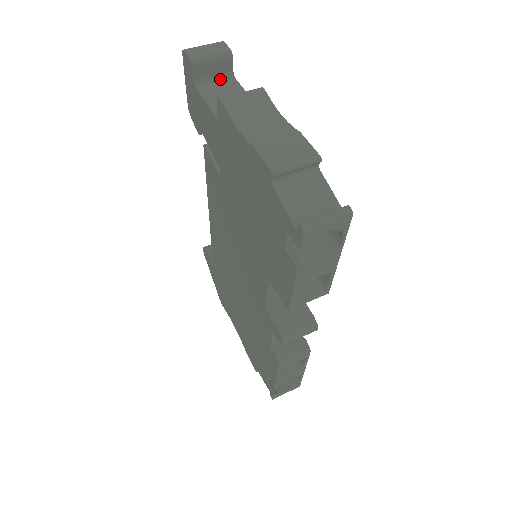
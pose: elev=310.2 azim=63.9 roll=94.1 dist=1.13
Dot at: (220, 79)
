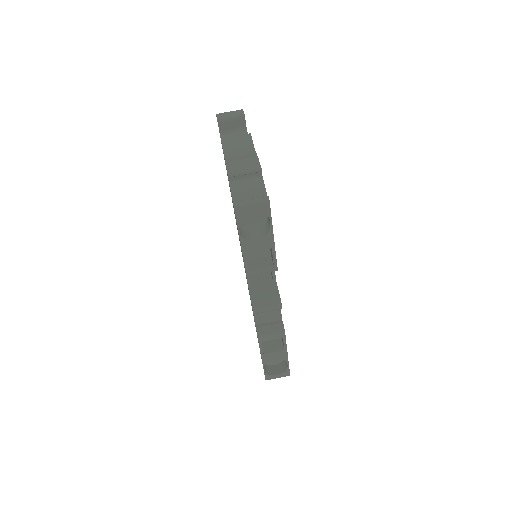
Dot at: (237, 132)
